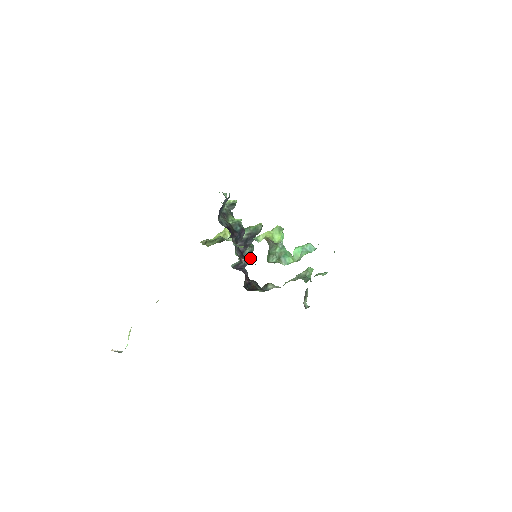
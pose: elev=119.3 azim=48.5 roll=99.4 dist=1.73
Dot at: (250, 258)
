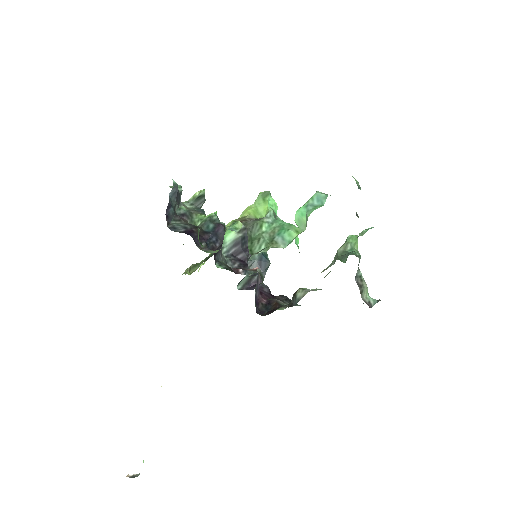
Dot at: (265, 264)
